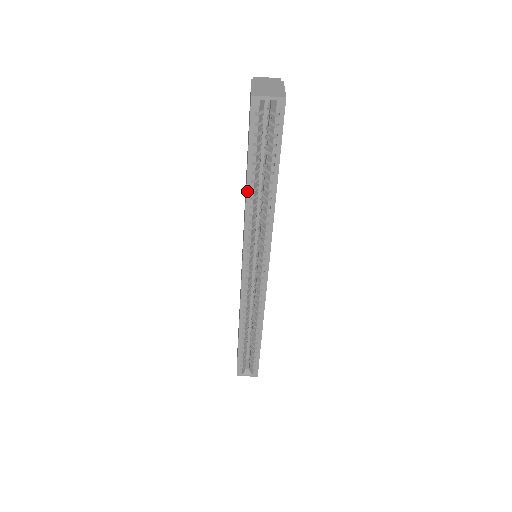
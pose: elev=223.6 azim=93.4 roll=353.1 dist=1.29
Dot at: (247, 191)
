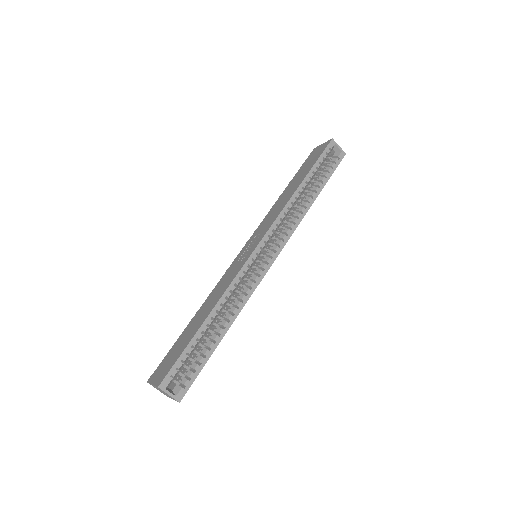
Dot at: (300, 186)
